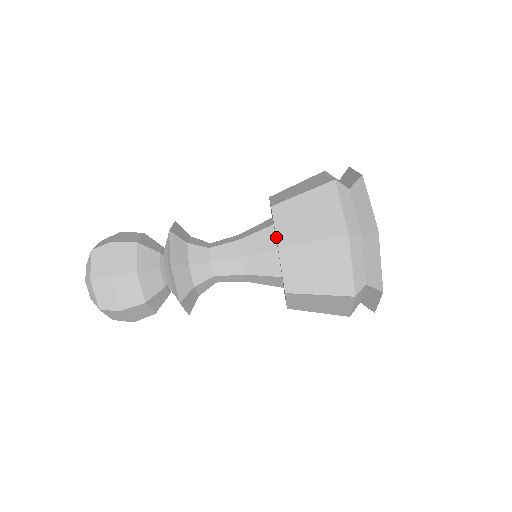
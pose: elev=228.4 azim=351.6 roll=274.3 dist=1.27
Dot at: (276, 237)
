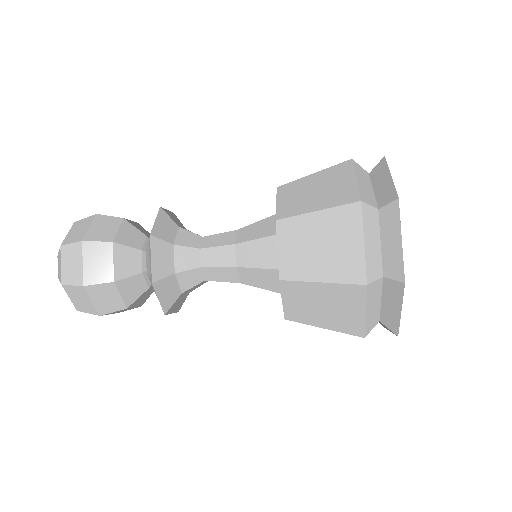
Dot at: (276, 211)
